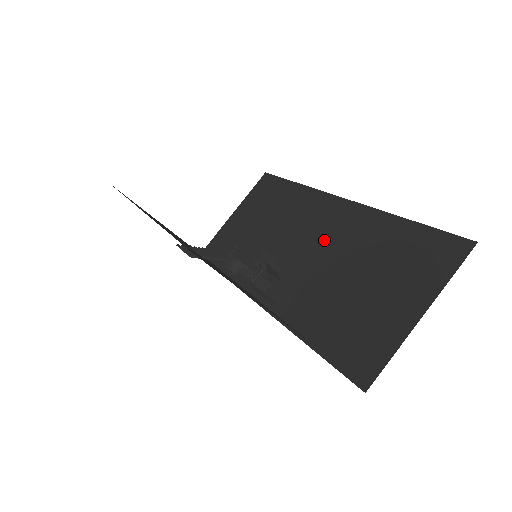
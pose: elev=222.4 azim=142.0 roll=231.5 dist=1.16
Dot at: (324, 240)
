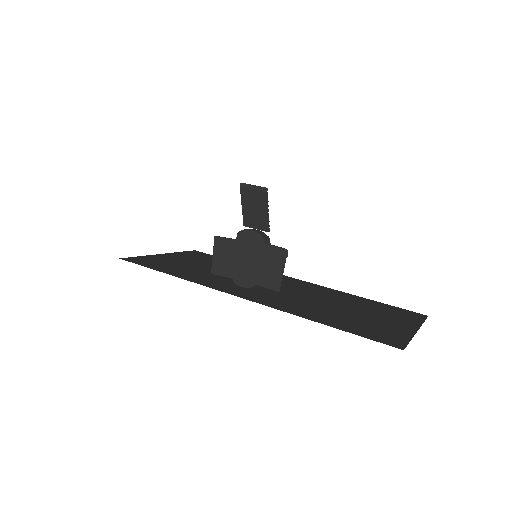
Dot at: (294, 288)
